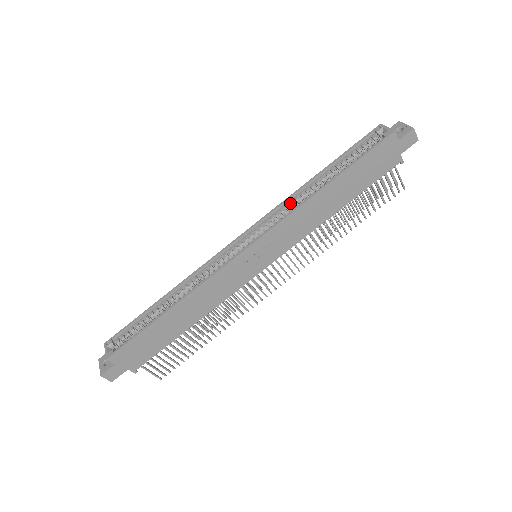
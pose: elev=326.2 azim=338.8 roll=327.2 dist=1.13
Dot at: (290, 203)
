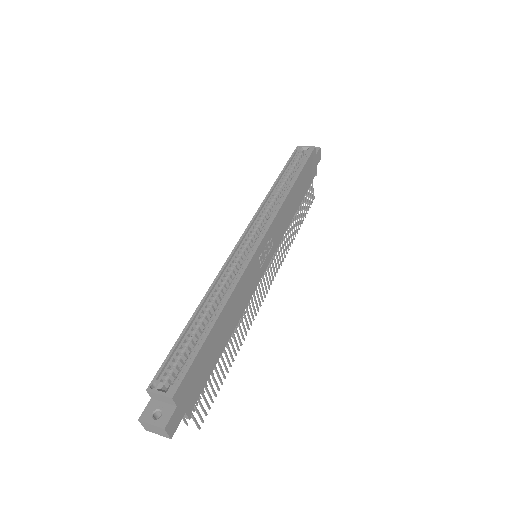
Dot at: (269, 204)
